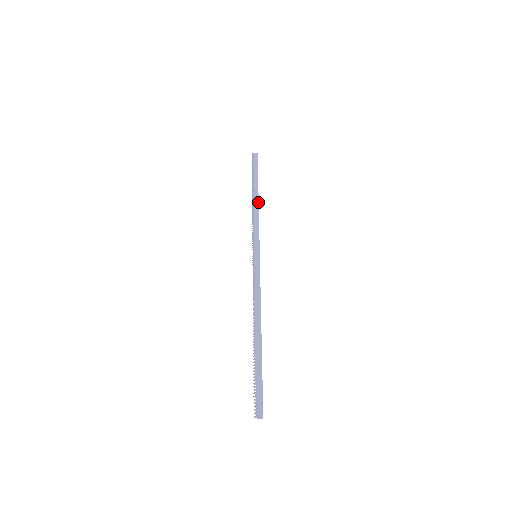
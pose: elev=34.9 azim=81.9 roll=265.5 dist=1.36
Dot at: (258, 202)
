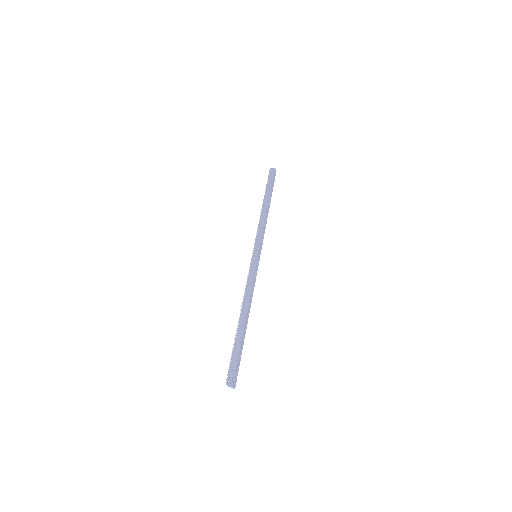
Dot at: occluded
